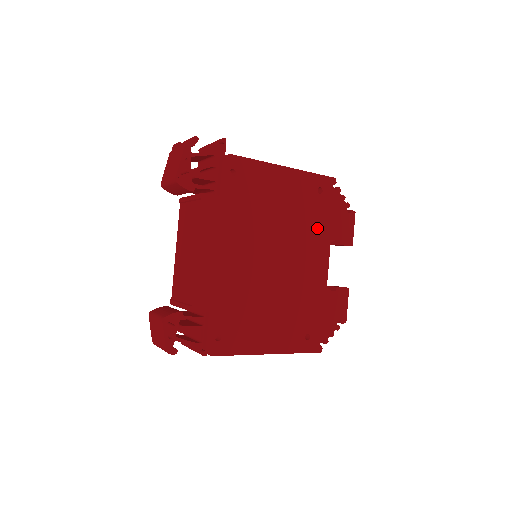
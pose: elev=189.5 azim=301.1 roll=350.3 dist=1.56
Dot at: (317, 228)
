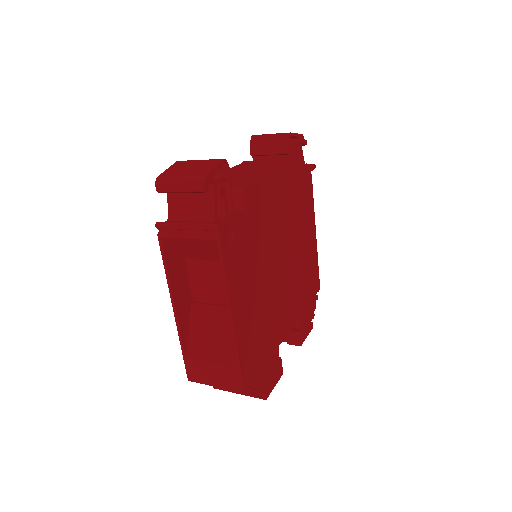
Dot at: (301, 296)
